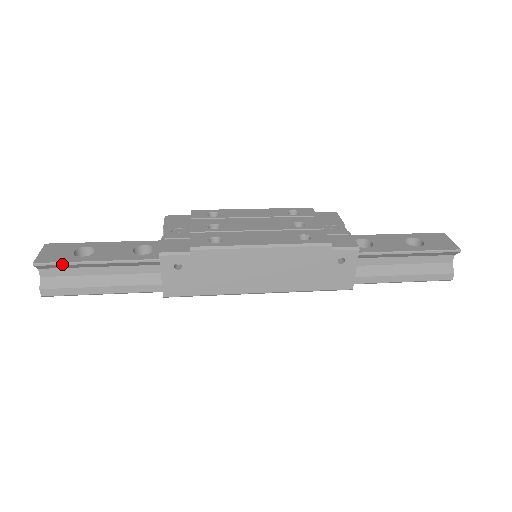
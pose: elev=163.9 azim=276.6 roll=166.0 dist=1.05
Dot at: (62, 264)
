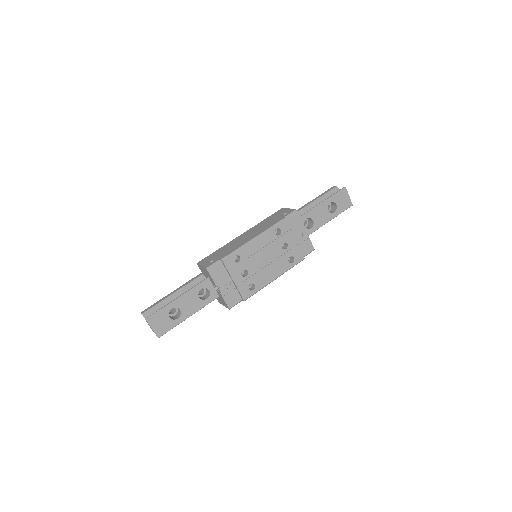
Dot at: occluded
